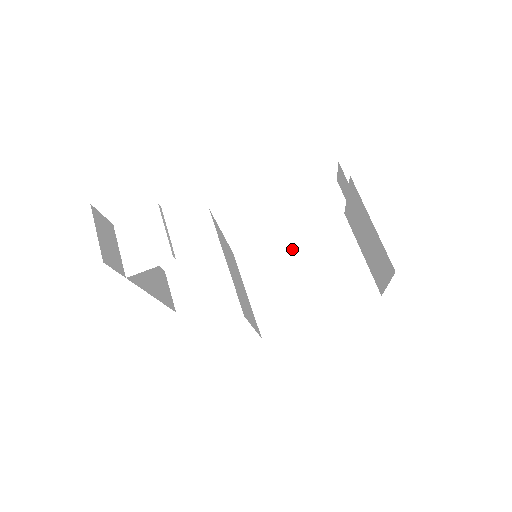
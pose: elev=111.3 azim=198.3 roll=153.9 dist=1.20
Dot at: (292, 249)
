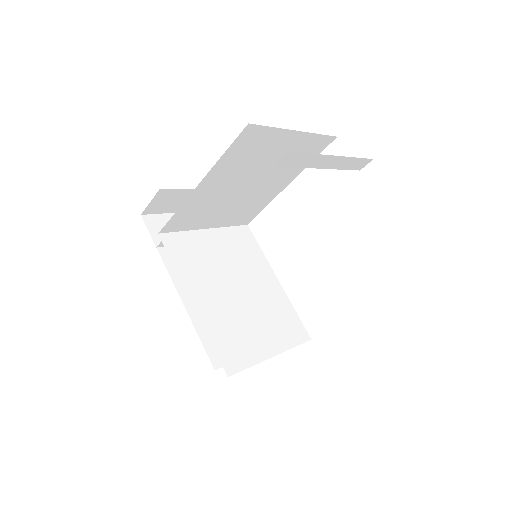
Dot at: occluded
